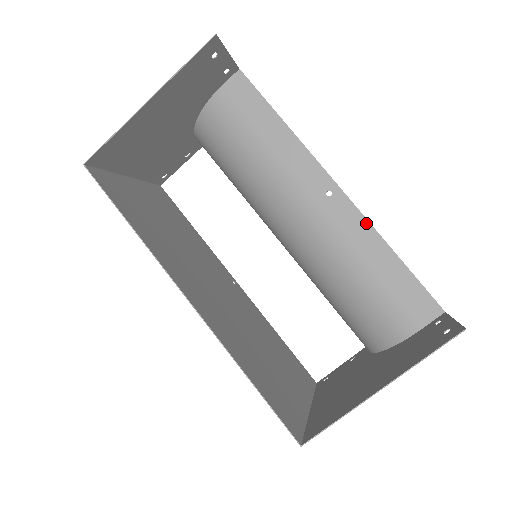
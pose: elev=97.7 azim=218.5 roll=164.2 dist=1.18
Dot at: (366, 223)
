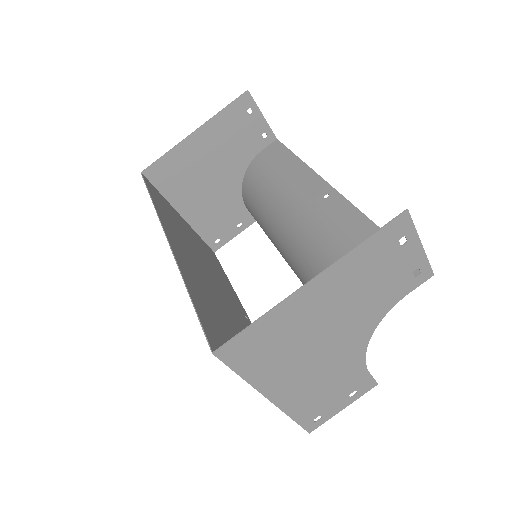
Dot at: (356, 210)
